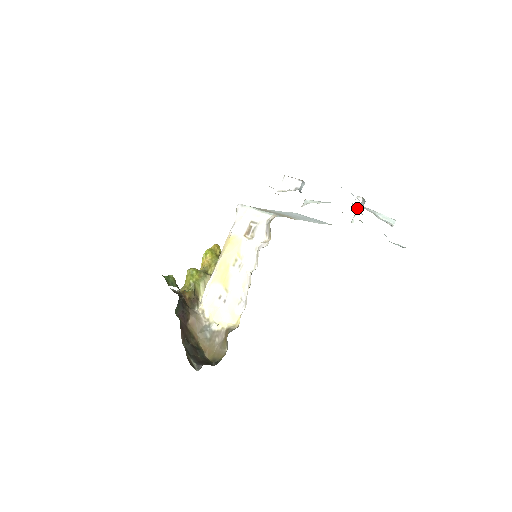
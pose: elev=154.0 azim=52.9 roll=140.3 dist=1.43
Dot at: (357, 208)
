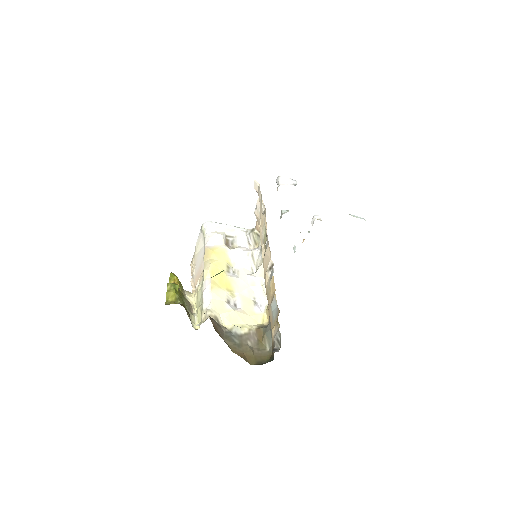
Dot at: (321, 220)
